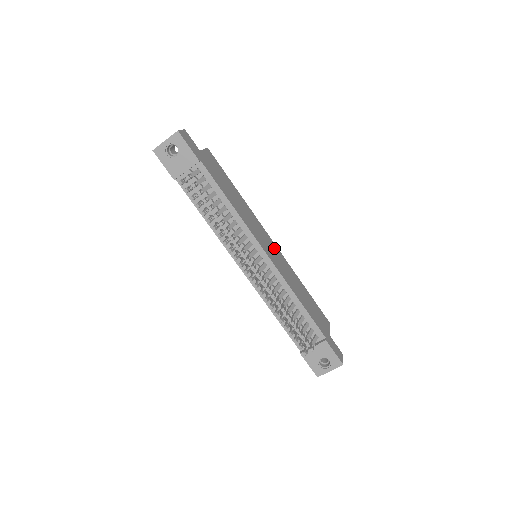
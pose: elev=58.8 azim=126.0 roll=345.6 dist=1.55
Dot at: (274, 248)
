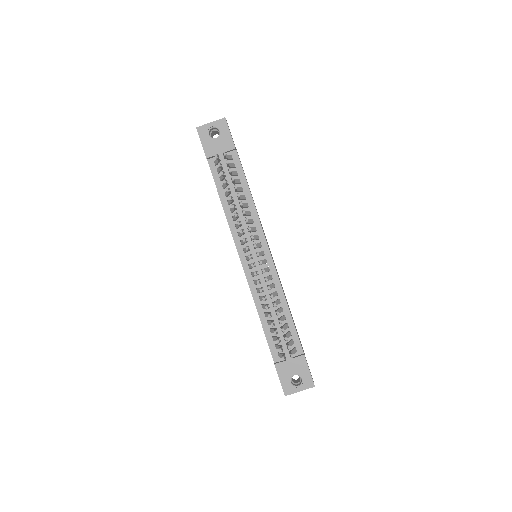
Dot at: occluded
